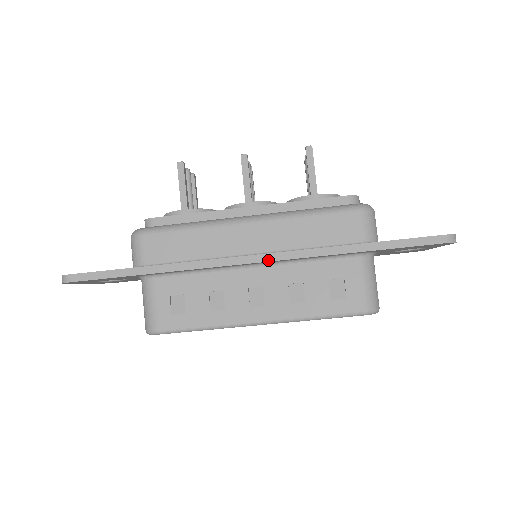
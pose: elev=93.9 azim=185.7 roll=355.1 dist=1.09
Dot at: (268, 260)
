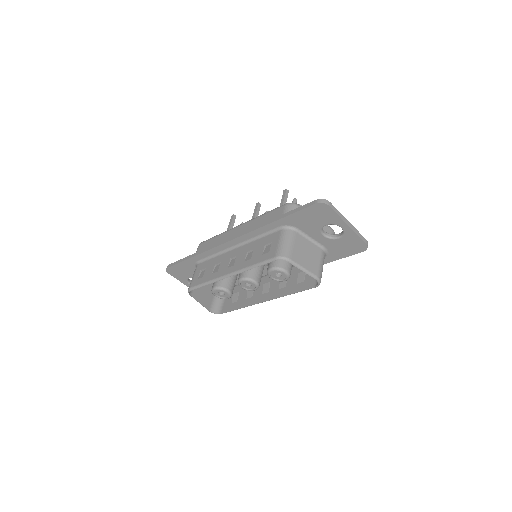
Dot at: (236, 237)
